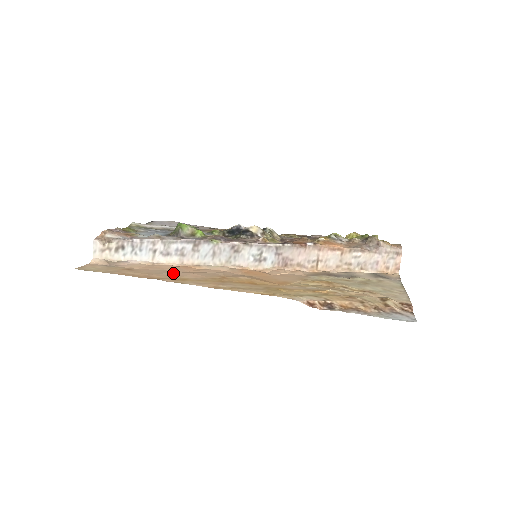
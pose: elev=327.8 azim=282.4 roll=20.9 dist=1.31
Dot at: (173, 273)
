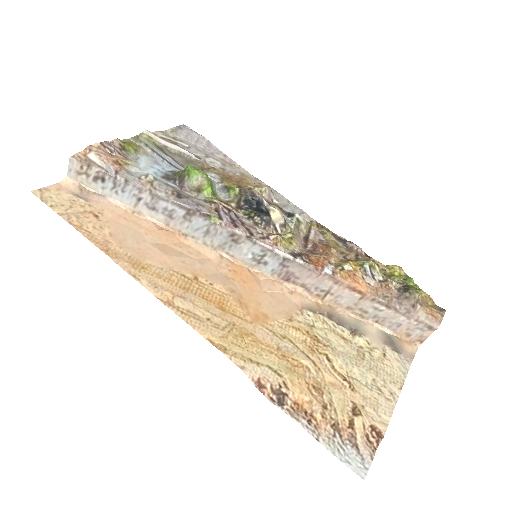
Dot at: (142, 245)
